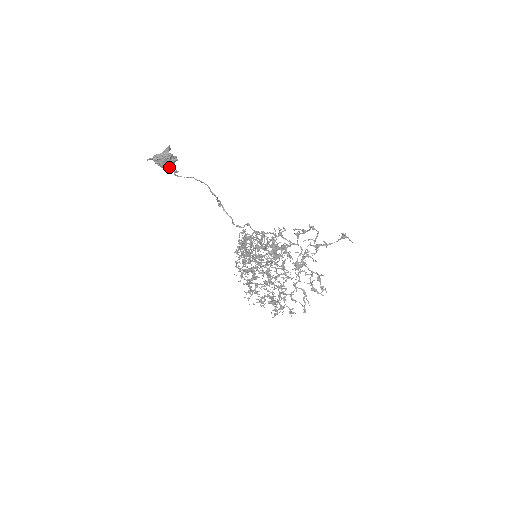
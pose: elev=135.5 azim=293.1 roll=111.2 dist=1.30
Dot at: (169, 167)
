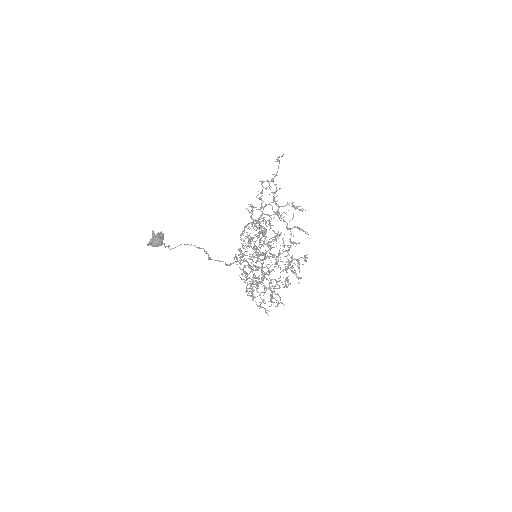
Dot at: (162, 242)
